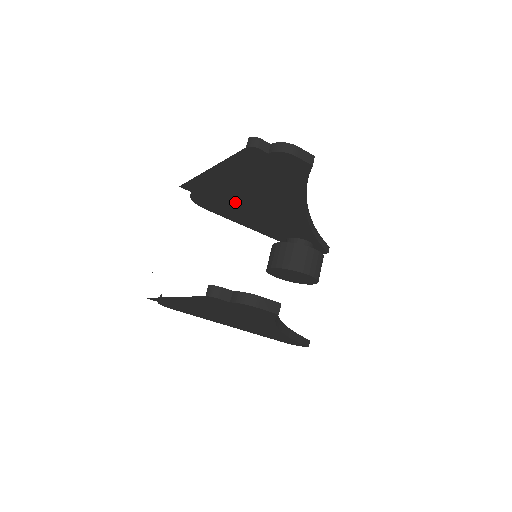
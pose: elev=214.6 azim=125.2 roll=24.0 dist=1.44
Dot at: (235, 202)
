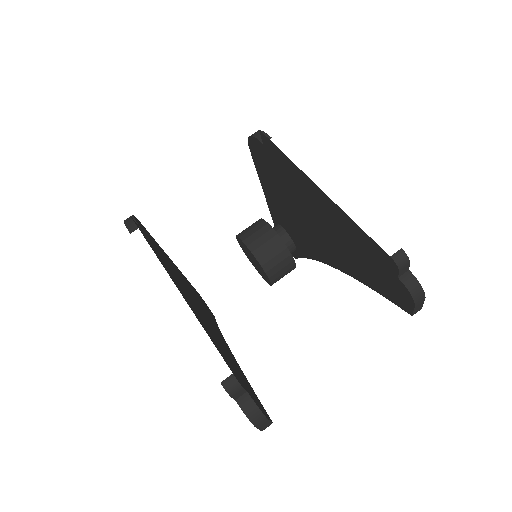
Dot at: (290, 193)
